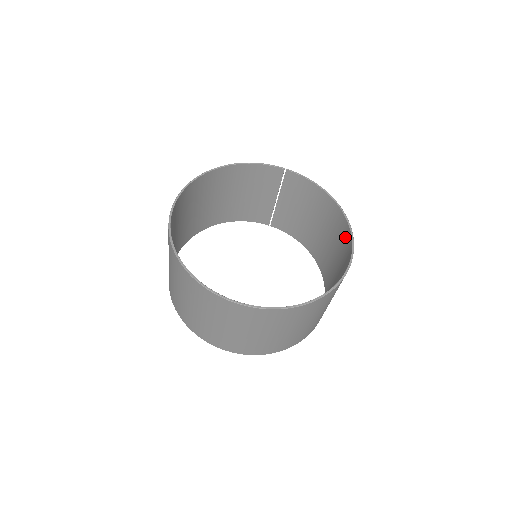
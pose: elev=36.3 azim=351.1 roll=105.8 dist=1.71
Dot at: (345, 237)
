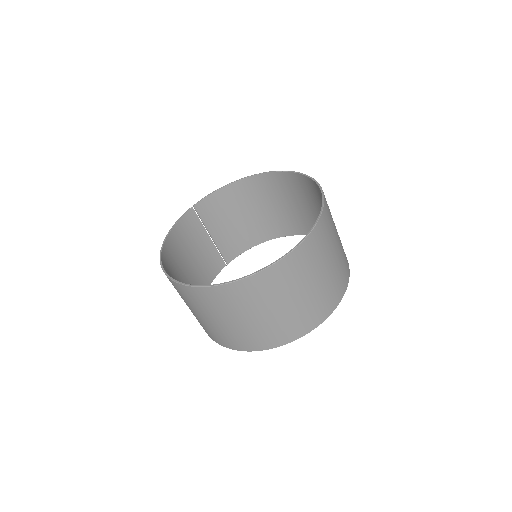
Dot at: (274, 182)
